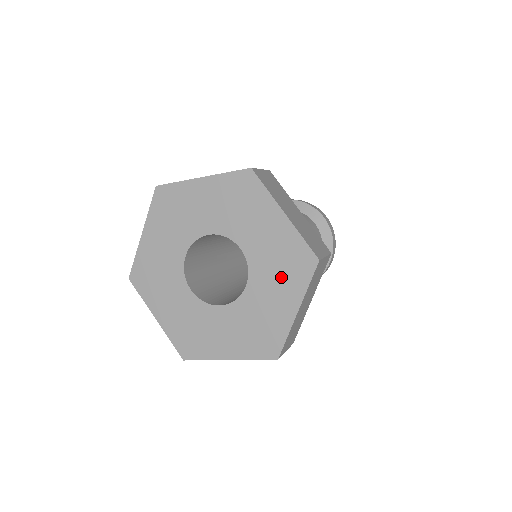
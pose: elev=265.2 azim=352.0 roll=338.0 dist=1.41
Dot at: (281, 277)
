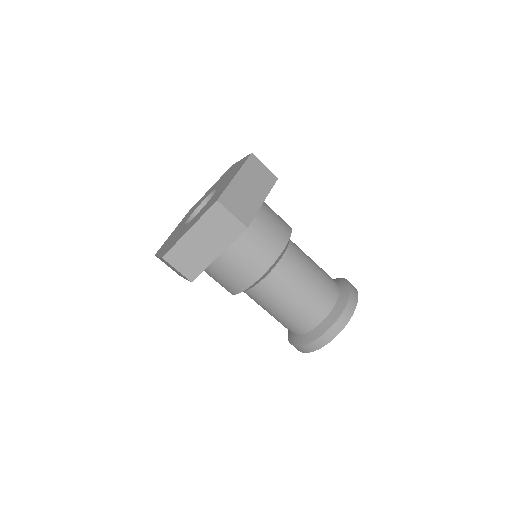
Dot at: (204, 210)
